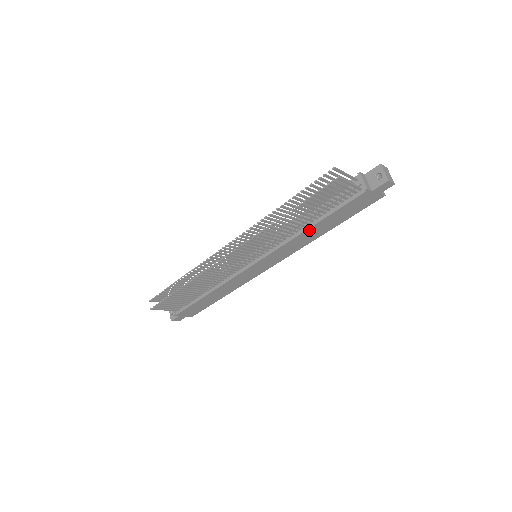
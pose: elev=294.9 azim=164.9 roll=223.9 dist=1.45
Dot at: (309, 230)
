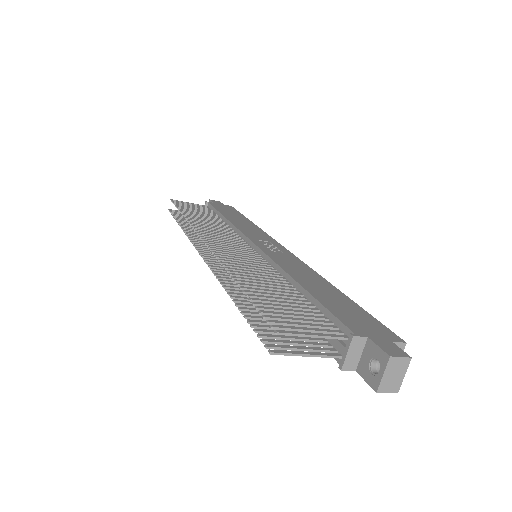
Dot at: occluded
